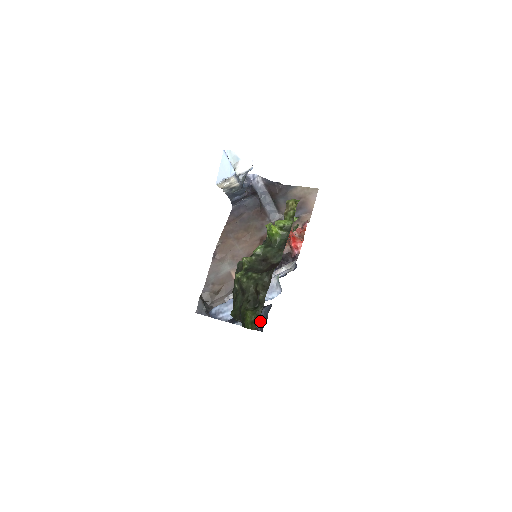
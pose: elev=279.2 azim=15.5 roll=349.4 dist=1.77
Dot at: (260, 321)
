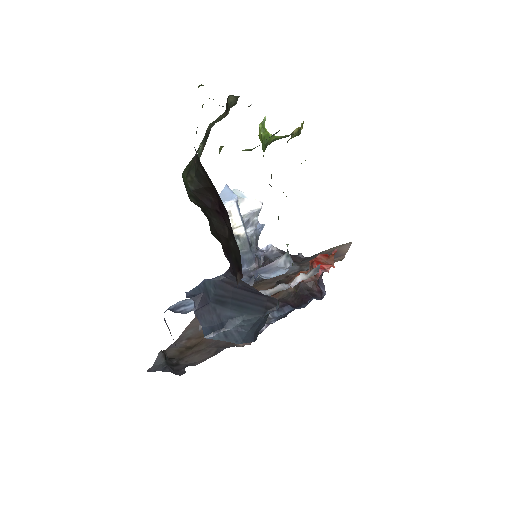
Dot at: (255, 329)
